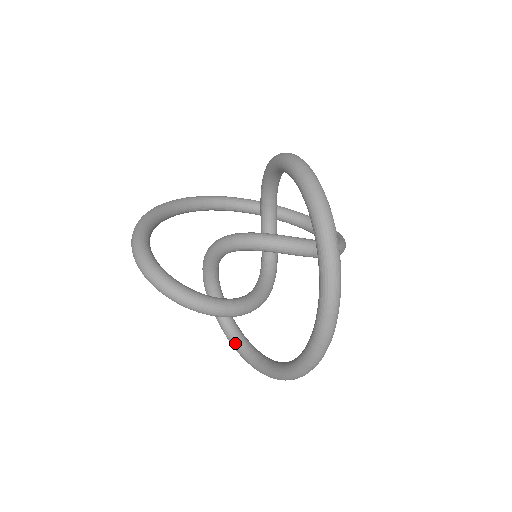
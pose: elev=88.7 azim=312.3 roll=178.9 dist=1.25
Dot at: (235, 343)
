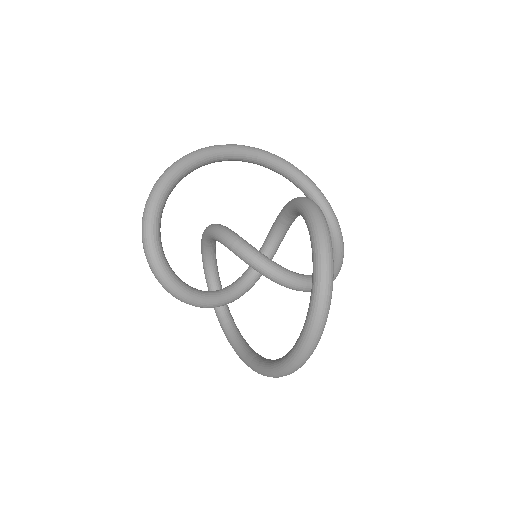
Dot at: (210, 288)
